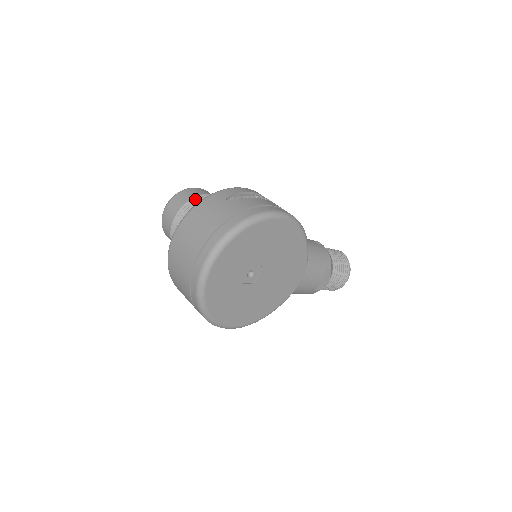
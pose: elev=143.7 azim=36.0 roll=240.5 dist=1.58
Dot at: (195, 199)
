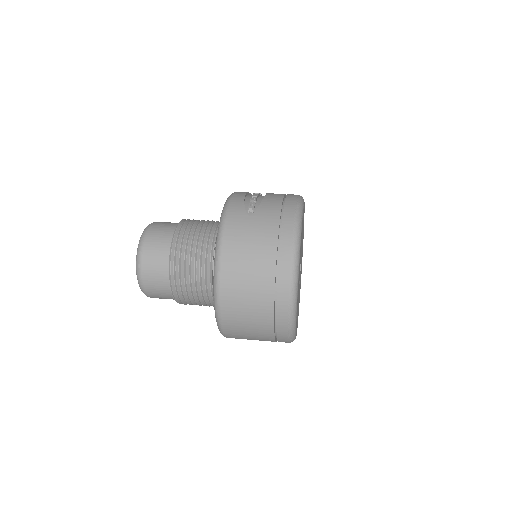
Dot at: (179, 236)
